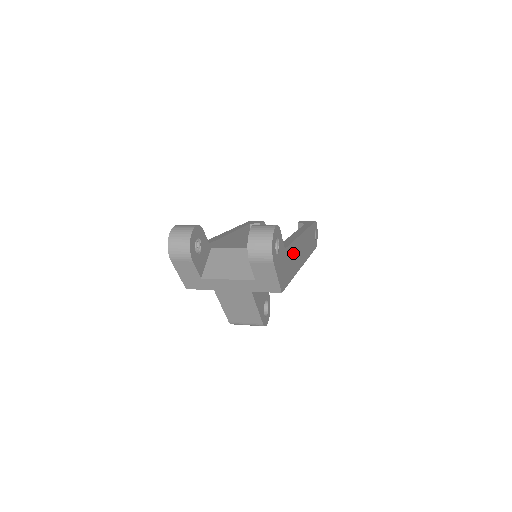
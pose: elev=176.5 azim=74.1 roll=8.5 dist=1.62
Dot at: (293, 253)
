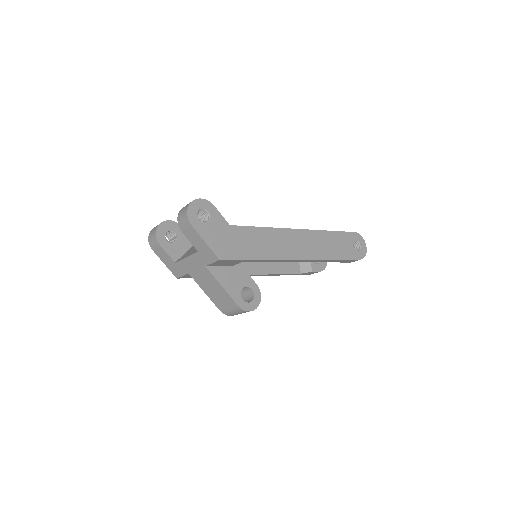
Dot at: (262, 238)
